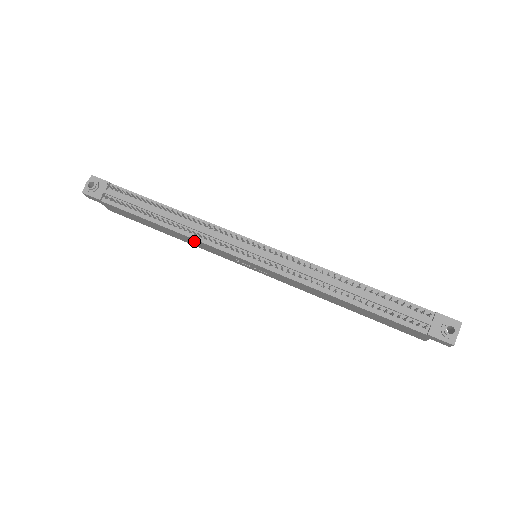
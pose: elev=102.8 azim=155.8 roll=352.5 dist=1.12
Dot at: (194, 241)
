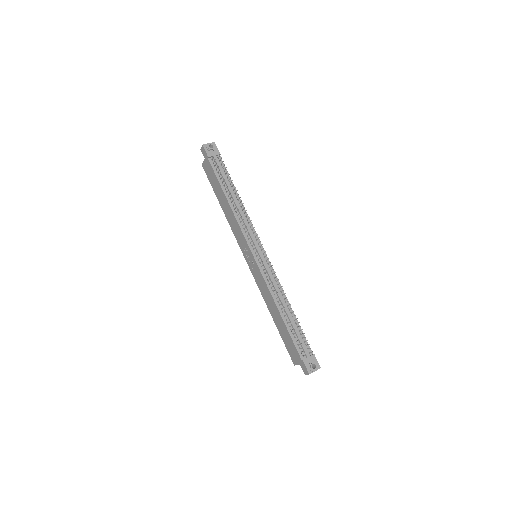
Dot at: (234, 221)
